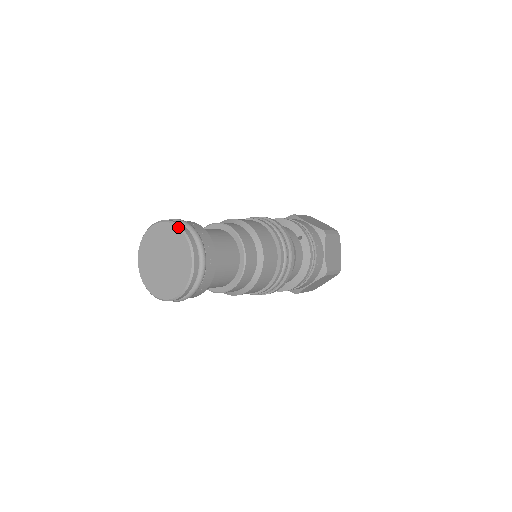
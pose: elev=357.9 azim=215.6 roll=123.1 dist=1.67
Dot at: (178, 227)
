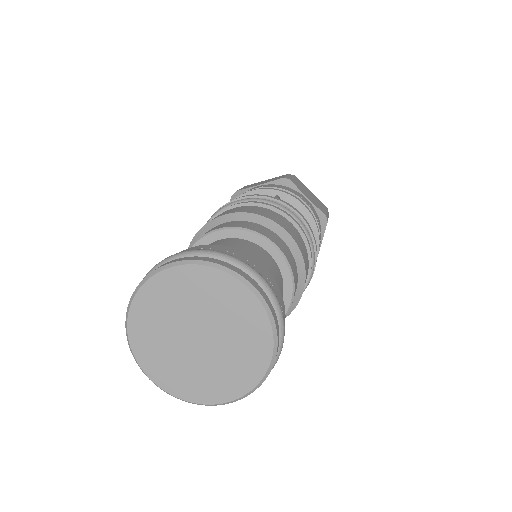
Dot at: (180, 264)
